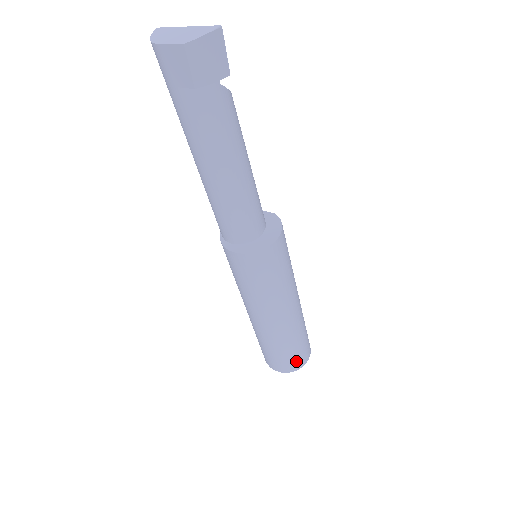
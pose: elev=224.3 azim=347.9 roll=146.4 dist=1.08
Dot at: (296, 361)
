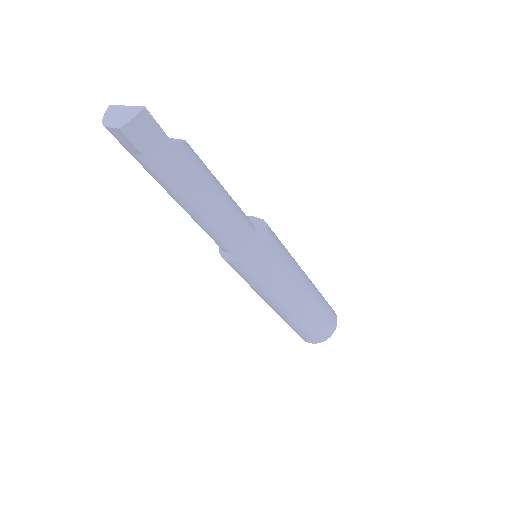
Dot at: (320, 334)
